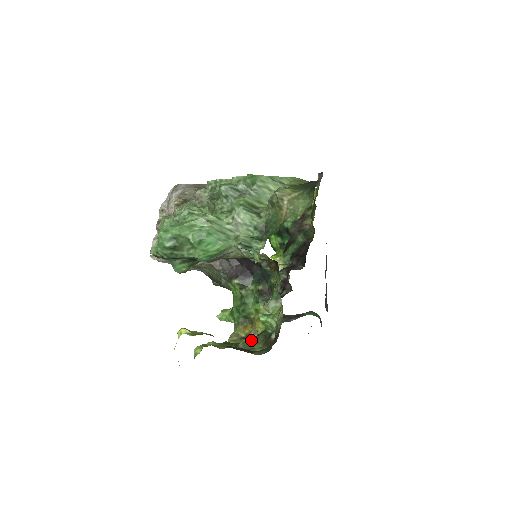
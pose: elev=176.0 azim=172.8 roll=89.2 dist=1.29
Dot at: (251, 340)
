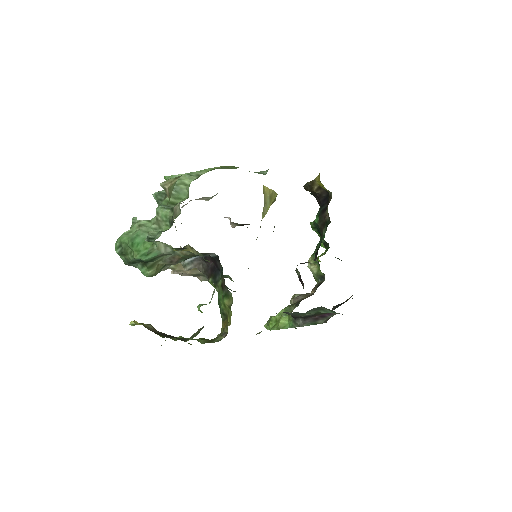
Dot at: (197, 331)
